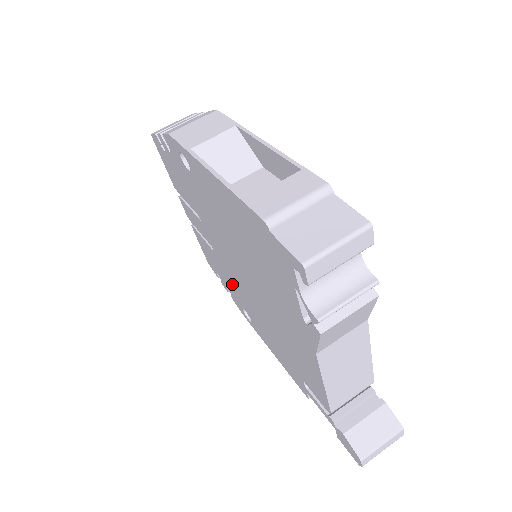
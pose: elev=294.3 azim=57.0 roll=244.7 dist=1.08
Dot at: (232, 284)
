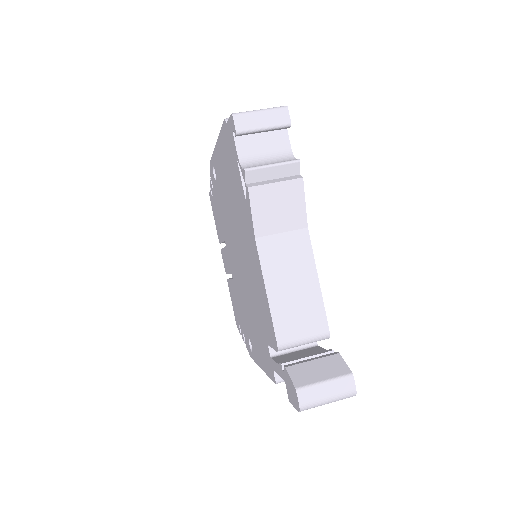
Dot at: (241, 307)
